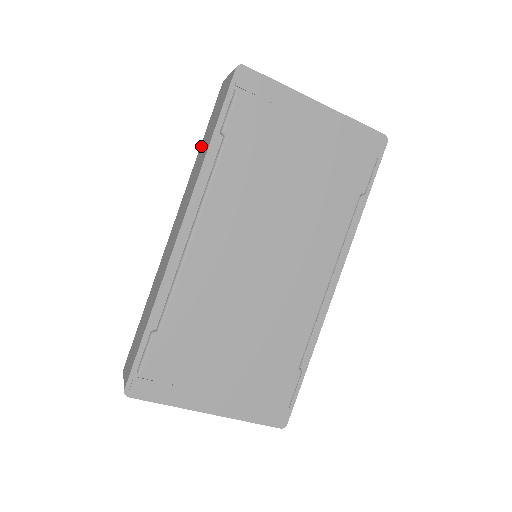
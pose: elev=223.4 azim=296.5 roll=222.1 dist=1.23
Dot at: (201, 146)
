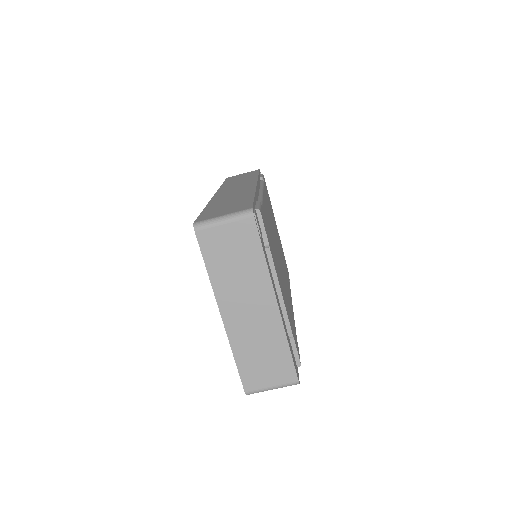
Dot at: (227, 182)
